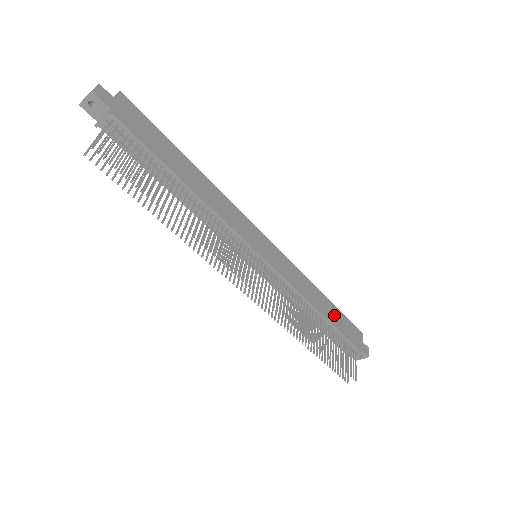
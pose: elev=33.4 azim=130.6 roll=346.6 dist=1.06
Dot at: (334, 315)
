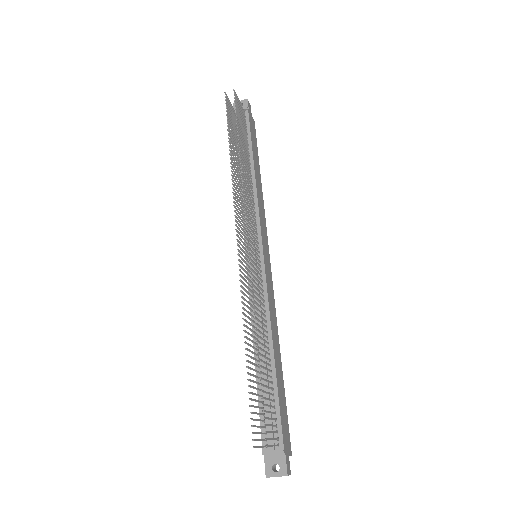
Dot at: (280, 382)
